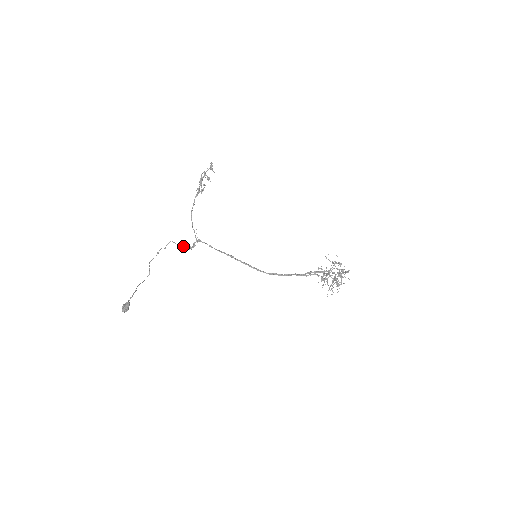
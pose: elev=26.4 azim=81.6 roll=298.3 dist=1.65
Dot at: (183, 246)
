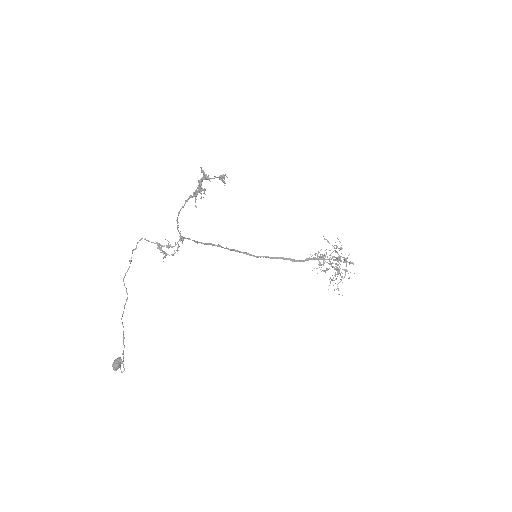
Dot at: occluded
